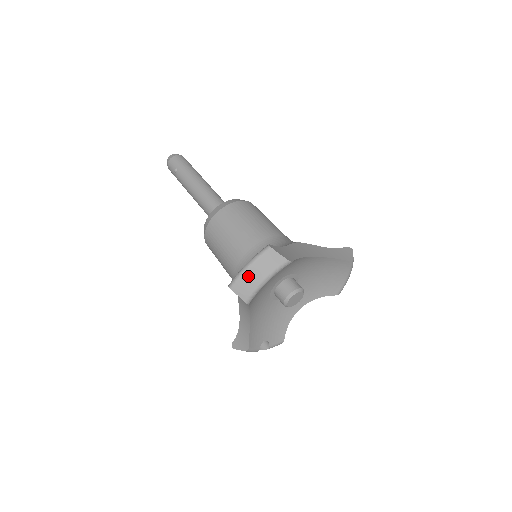
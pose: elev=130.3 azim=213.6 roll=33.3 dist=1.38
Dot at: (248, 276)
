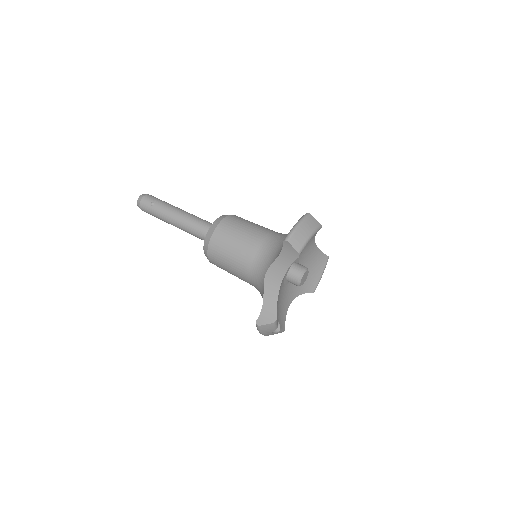
Dot at: (300, 231)
